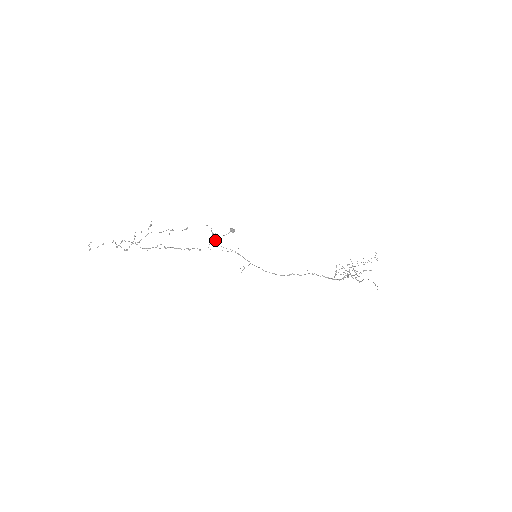
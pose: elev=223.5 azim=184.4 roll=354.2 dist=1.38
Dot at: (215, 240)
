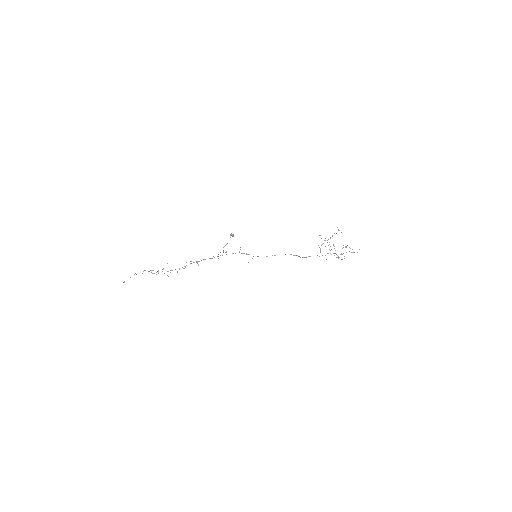
Dot at: occluded
